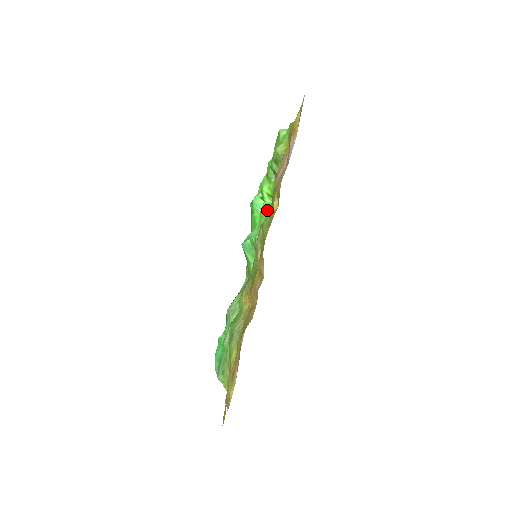
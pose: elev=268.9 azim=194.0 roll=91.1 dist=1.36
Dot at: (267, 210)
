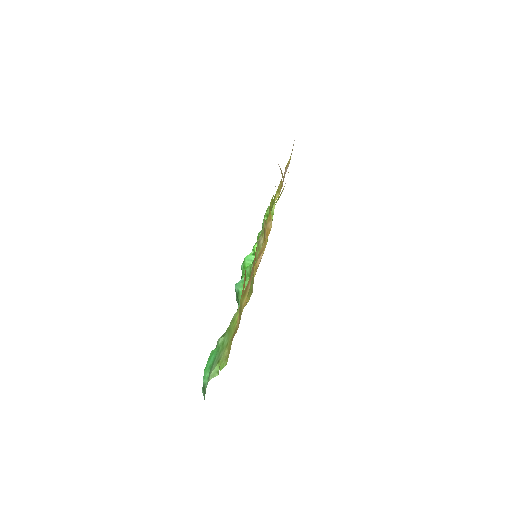
Dot at: occluded
